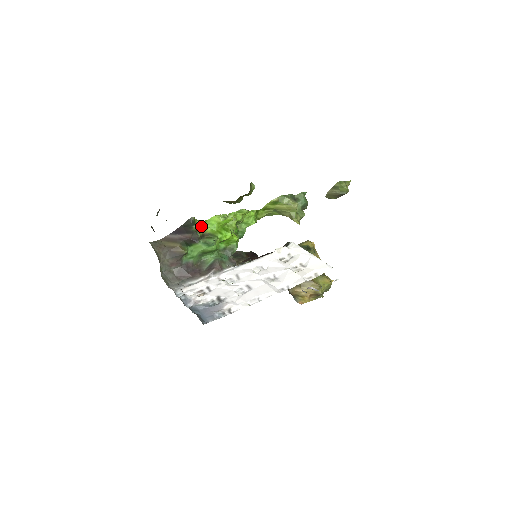
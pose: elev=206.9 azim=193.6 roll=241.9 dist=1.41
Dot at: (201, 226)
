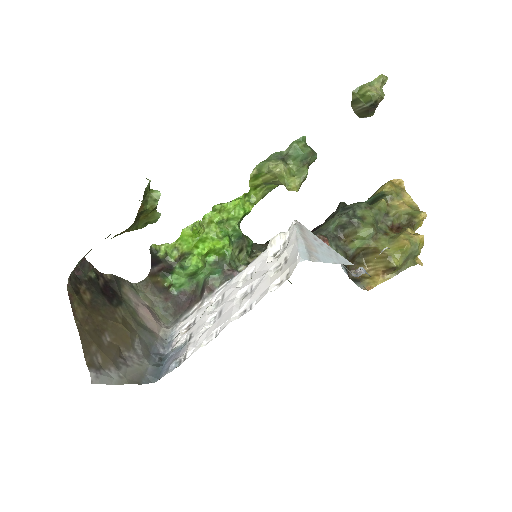
Dot at: (174, 248)
